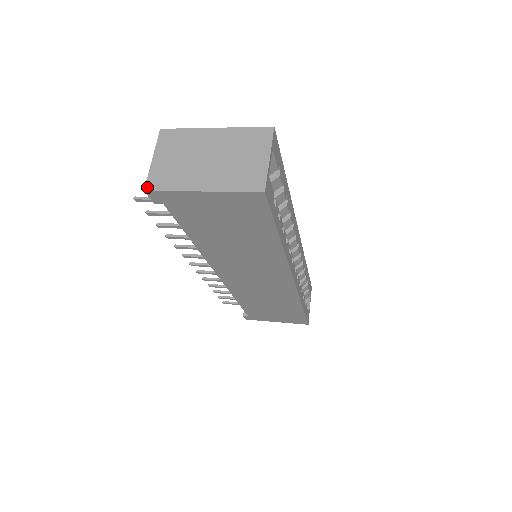
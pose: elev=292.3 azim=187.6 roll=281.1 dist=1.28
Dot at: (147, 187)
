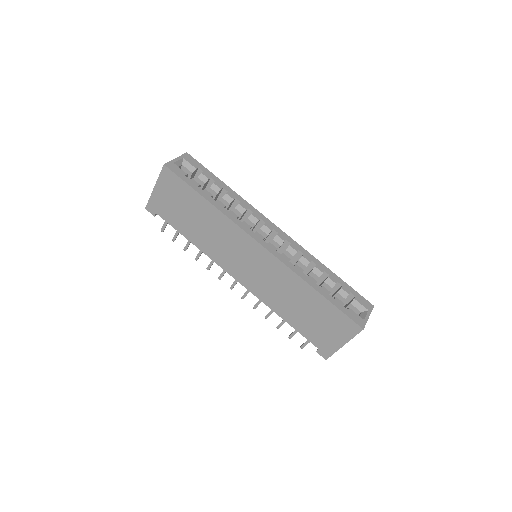
Dot at: (146, 207)
